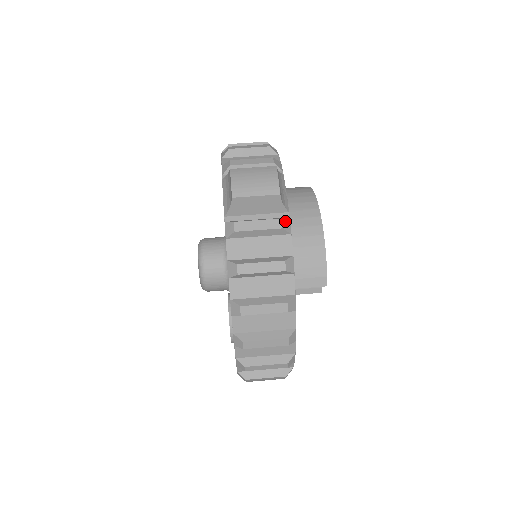
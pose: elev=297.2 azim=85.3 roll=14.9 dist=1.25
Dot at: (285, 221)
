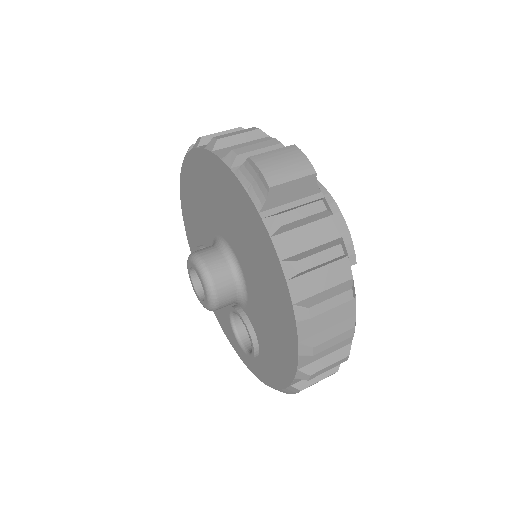
Dot at: (325, 202)
